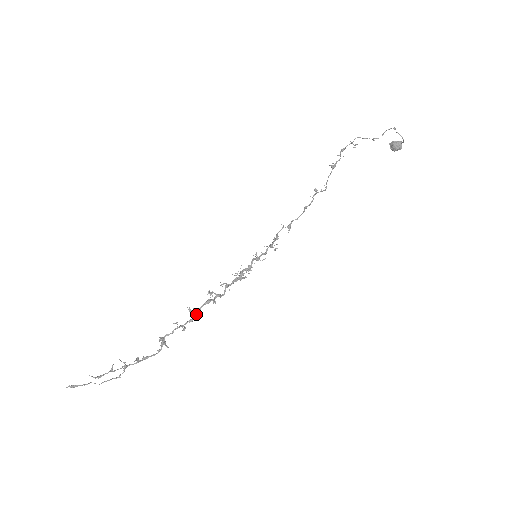
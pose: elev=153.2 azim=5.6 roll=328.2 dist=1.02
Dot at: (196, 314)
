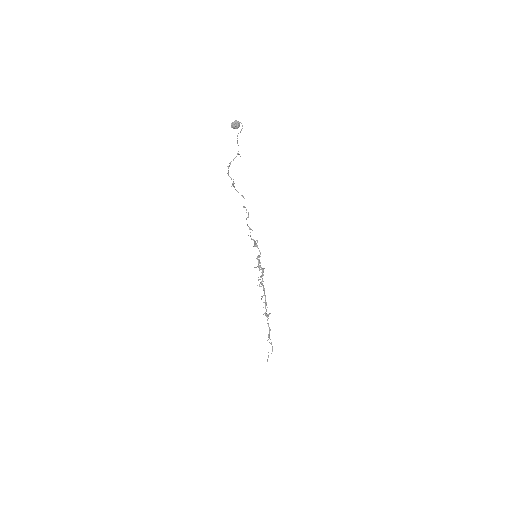
Dot at: occluded
